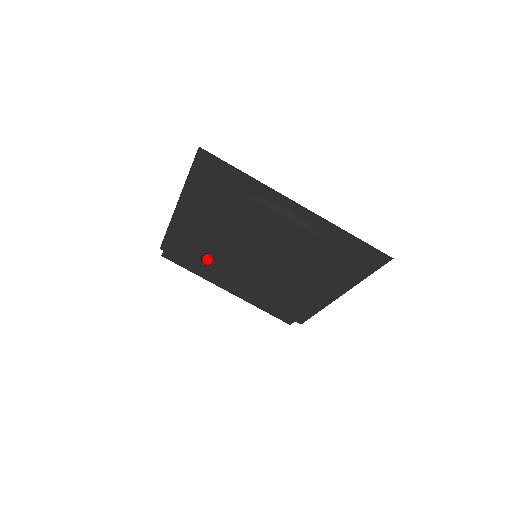
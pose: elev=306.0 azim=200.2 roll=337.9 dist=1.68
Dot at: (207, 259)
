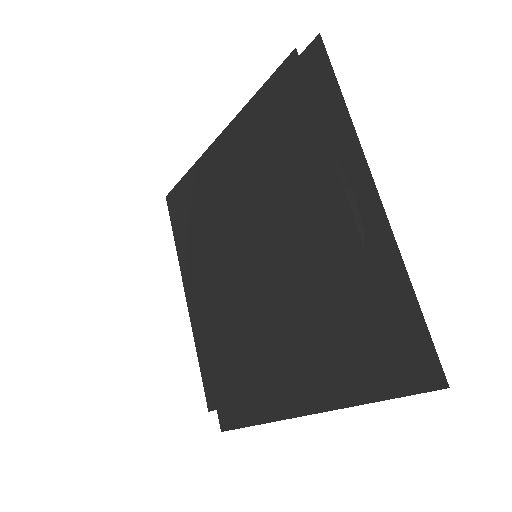
Dot at: (202, 225)
